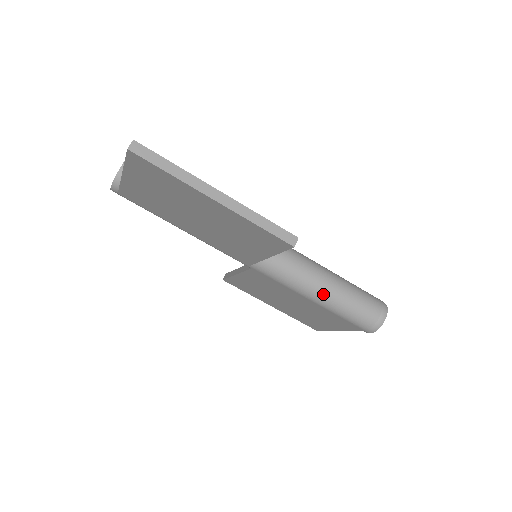
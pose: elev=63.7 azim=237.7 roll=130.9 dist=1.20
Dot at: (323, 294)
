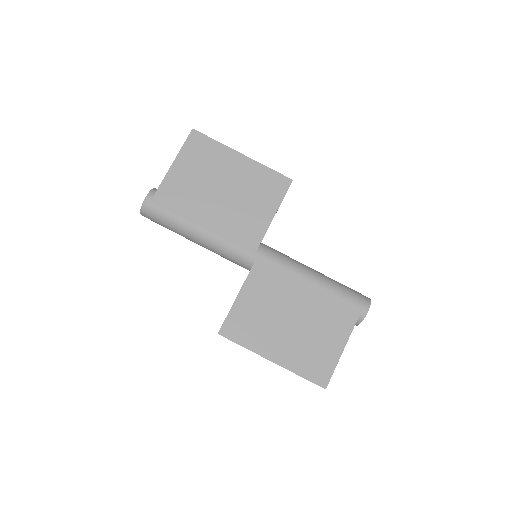
Dot at: (317, 273)
